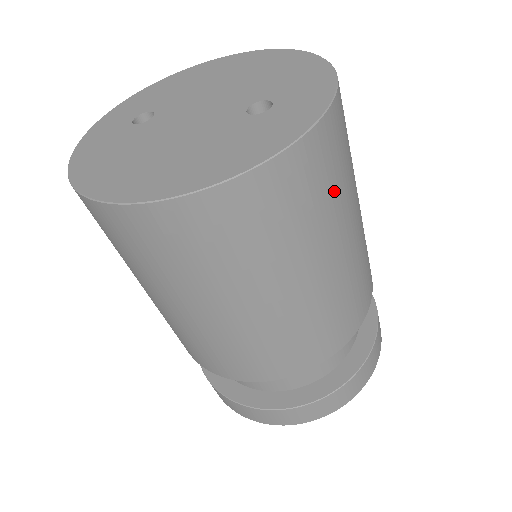
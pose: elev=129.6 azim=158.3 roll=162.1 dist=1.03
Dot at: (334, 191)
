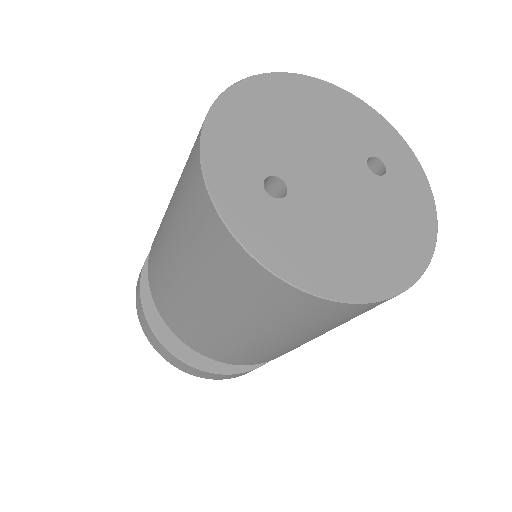
Dot at: occluded
